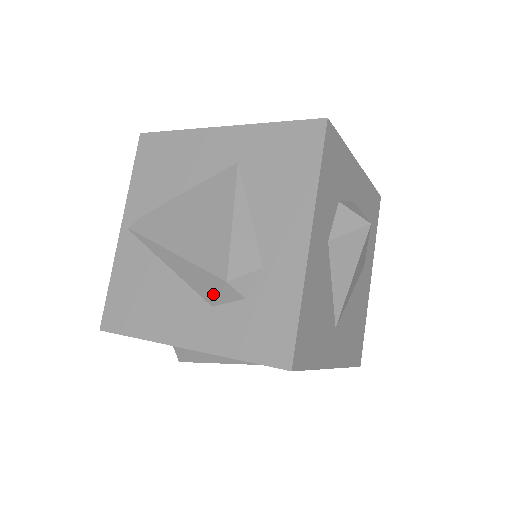
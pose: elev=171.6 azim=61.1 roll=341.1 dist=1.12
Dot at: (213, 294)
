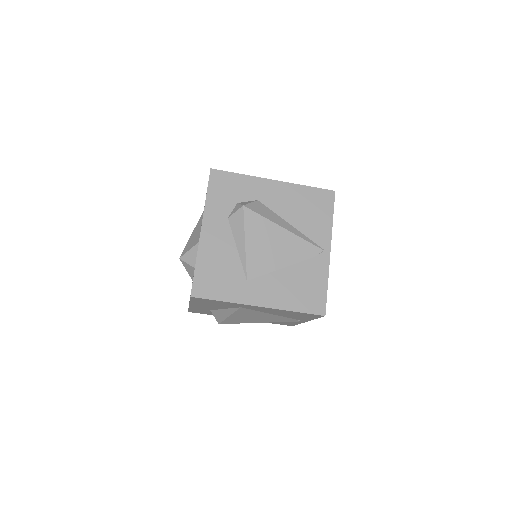
Dot at: occluded
